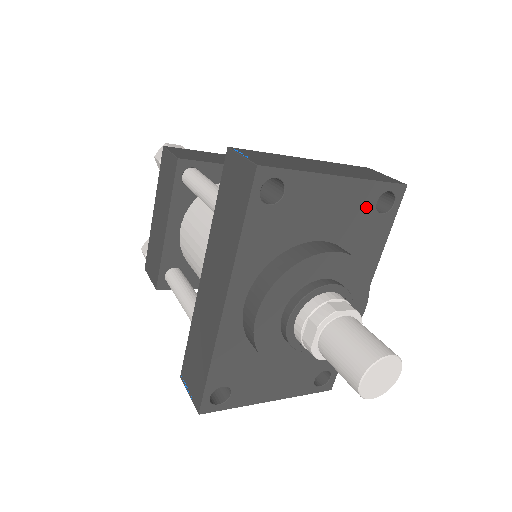
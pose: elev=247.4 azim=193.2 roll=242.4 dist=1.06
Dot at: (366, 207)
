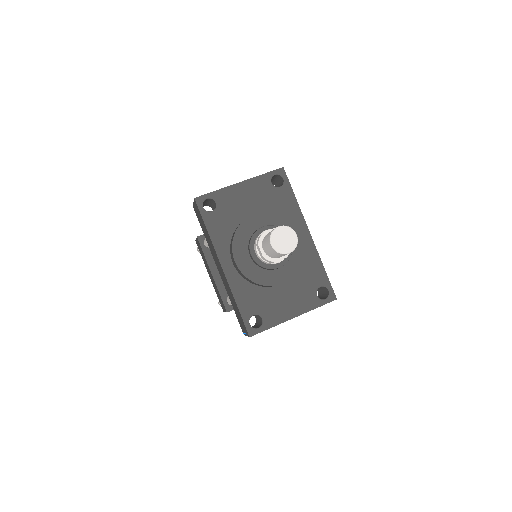
Dot at: (267, 188)
